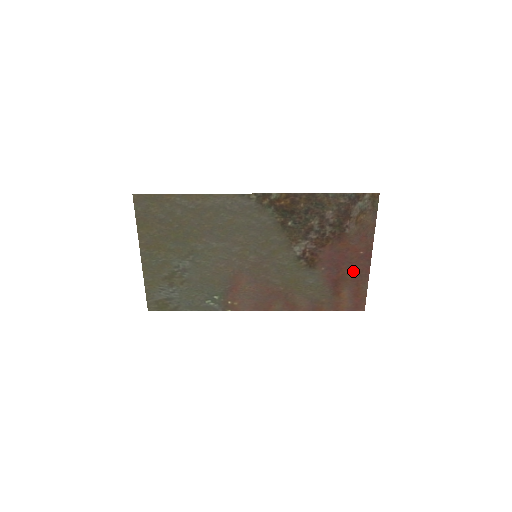
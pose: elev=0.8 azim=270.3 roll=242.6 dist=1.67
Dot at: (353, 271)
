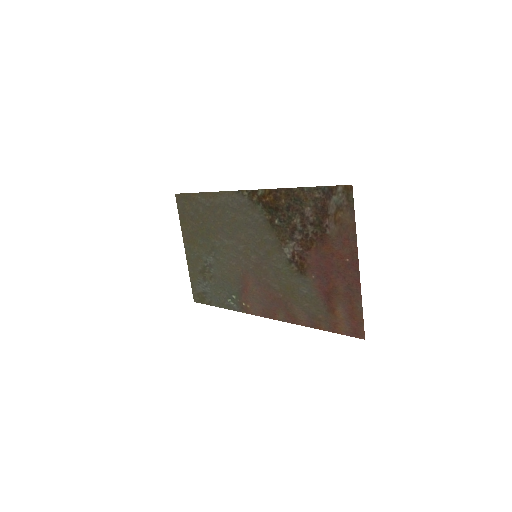
Dot at: (343, 283)
